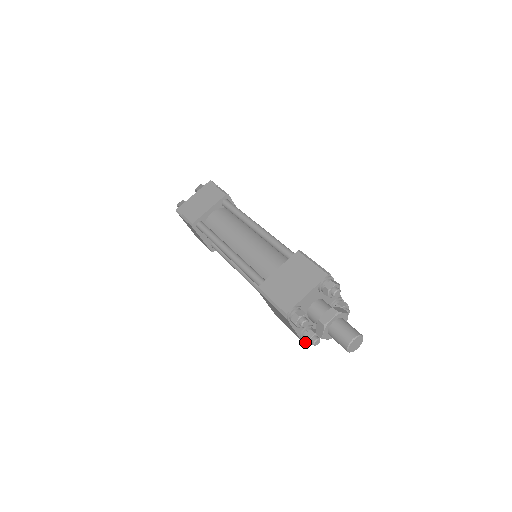
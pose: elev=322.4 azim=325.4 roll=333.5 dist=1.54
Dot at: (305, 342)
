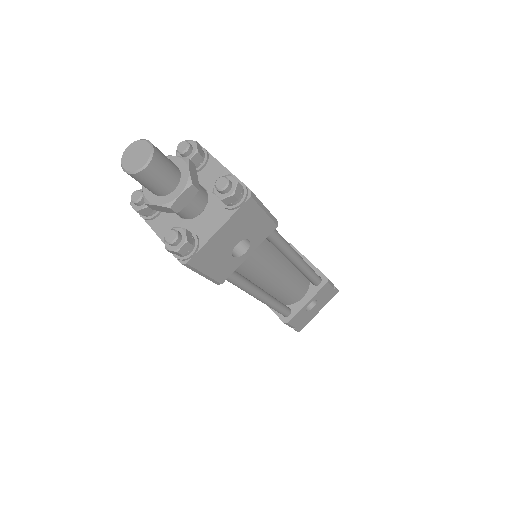
Dot at: (169, 251)
